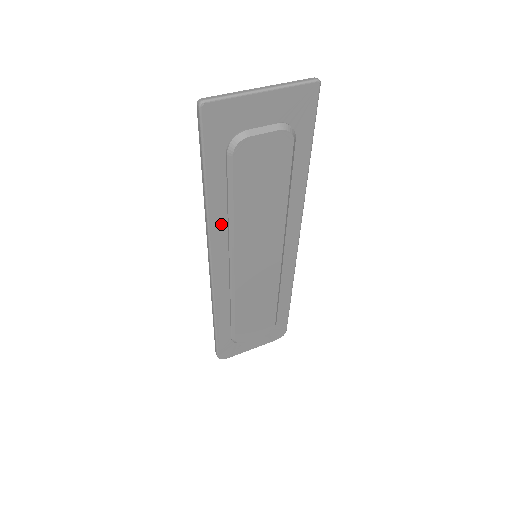
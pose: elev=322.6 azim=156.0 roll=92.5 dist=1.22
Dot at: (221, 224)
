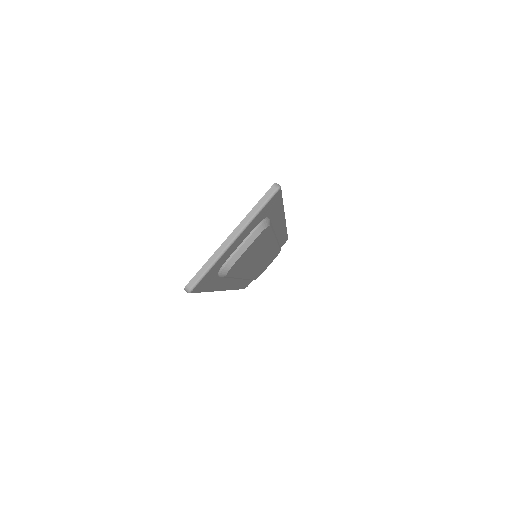
Dot at: (226, 282)
